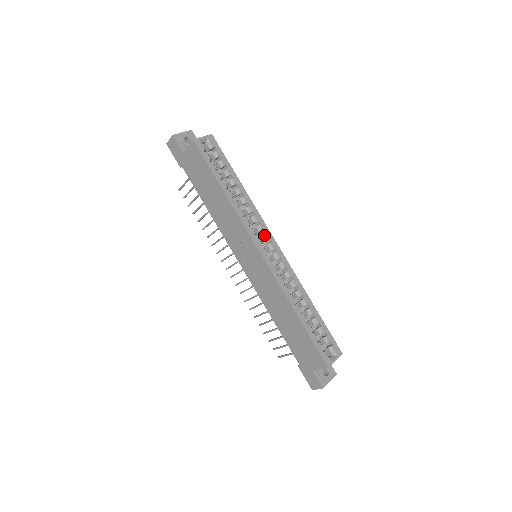
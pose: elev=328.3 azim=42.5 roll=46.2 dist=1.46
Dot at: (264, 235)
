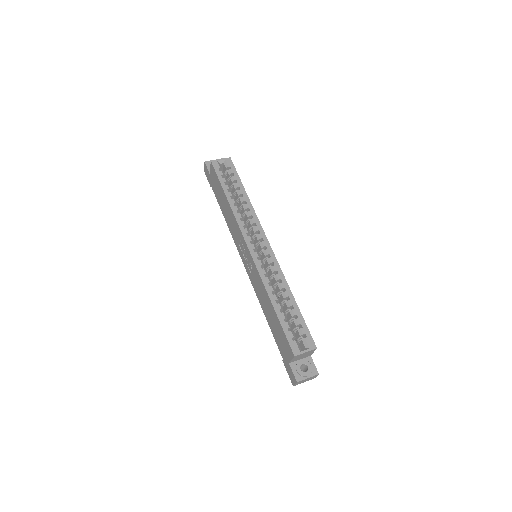
Dot at: (258, 235)
